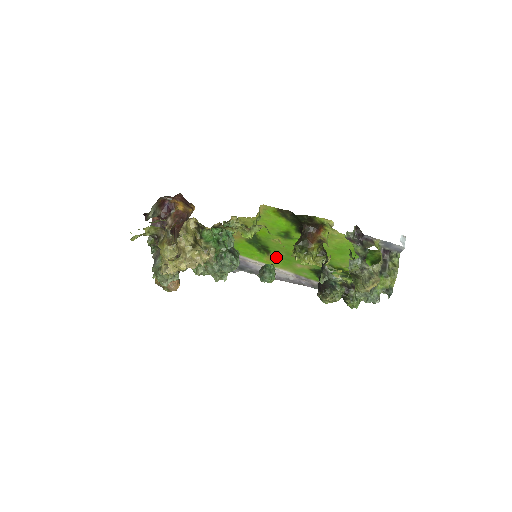
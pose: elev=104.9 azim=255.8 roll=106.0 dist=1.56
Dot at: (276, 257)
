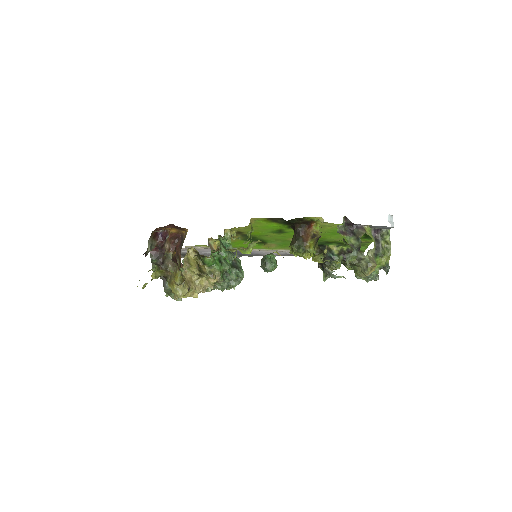
Dot at: (273, 244)
